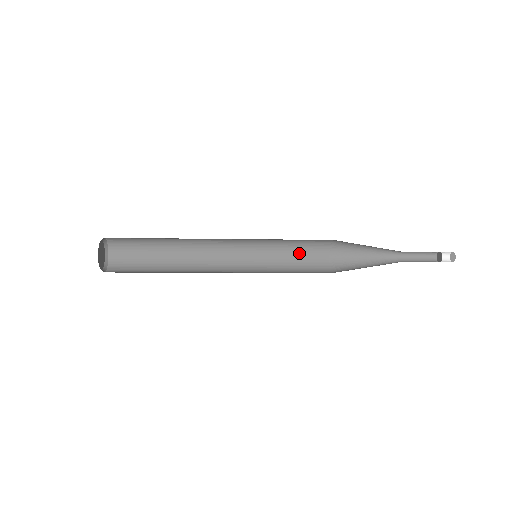
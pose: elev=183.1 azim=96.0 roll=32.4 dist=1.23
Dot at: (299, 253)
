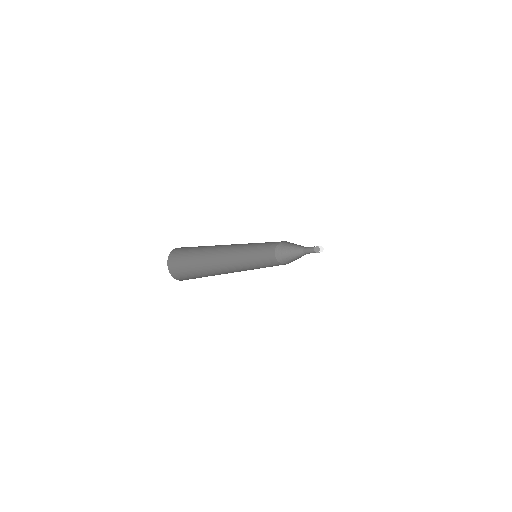
Dot at: (266, 262)
